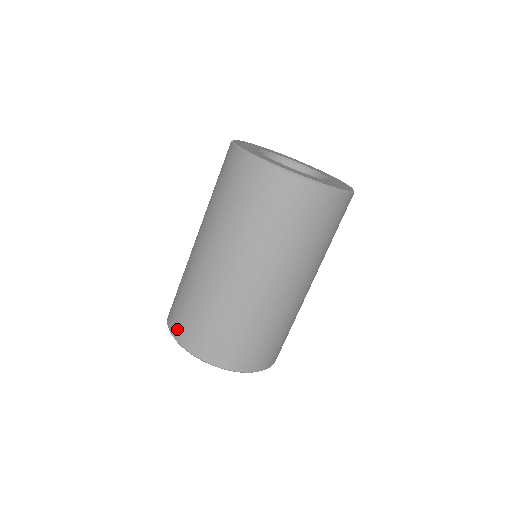
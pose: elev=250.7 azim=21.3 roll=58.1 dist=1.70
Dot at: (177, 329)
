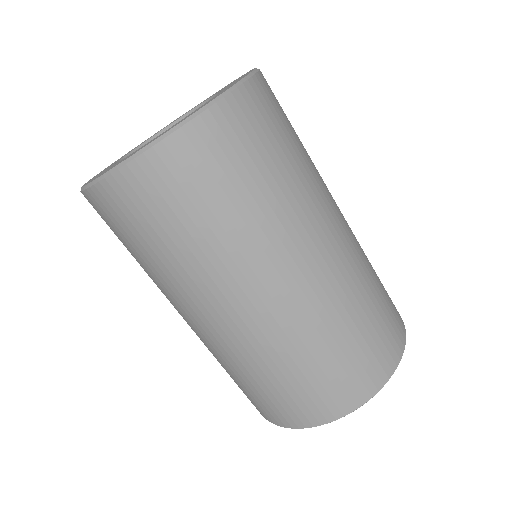
Dot at: (343, 402)
